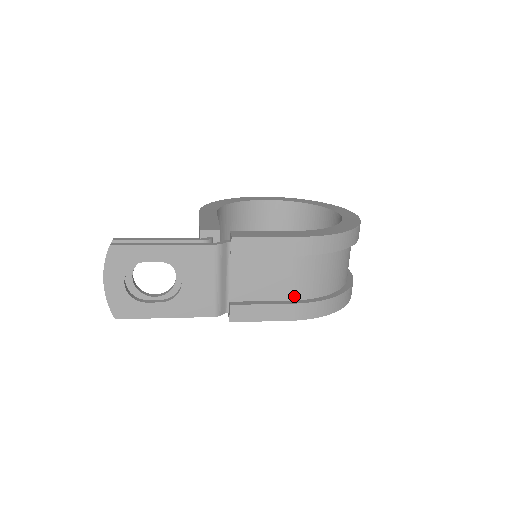
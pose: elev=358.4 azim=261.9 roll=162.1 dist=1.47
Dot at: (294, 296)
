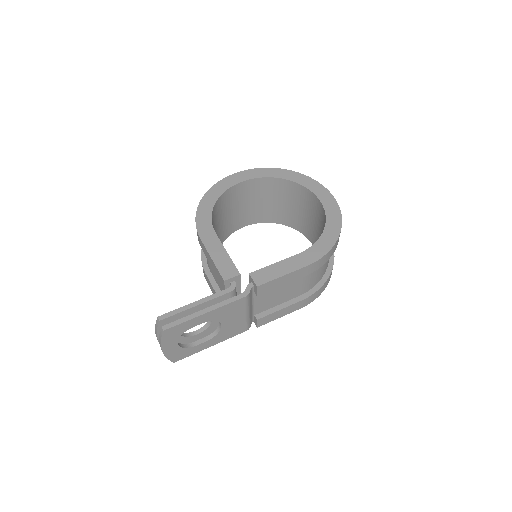
Dot at: (301, 293)
